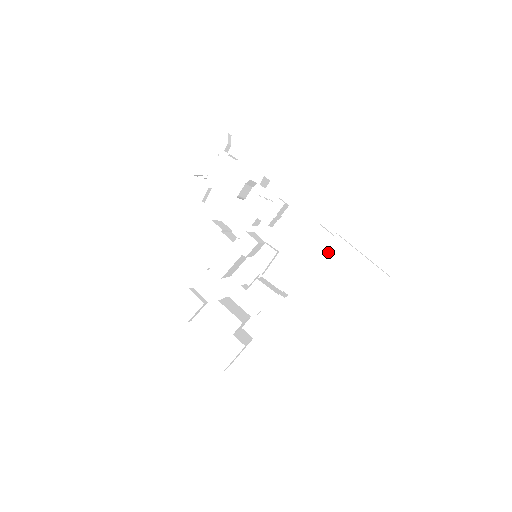
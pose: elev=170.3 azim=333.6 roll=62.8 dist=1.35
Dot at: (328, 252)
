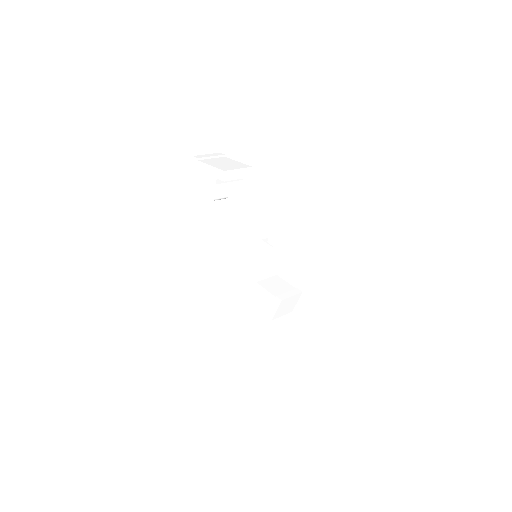
Dot at: (291, 242)
